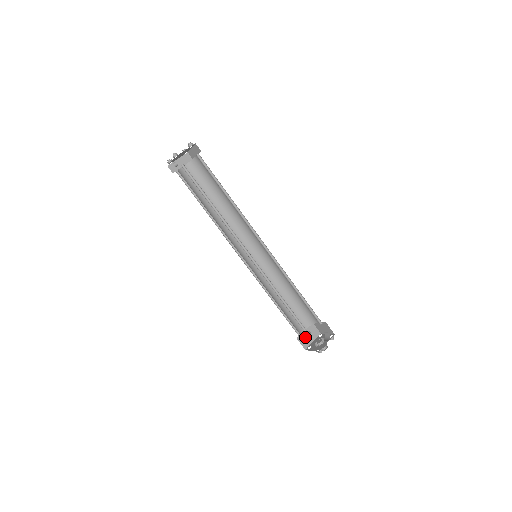
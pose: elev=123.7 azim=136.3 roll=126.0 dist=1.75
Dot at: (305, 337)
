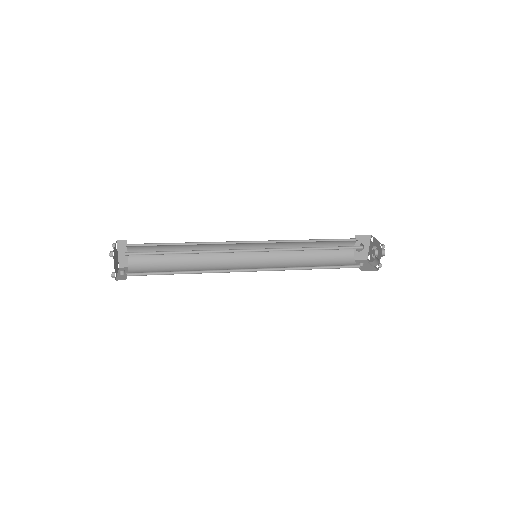
Dot at: (360, 245)
